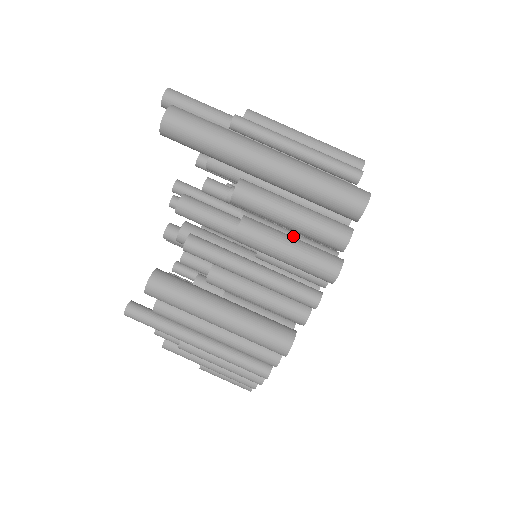
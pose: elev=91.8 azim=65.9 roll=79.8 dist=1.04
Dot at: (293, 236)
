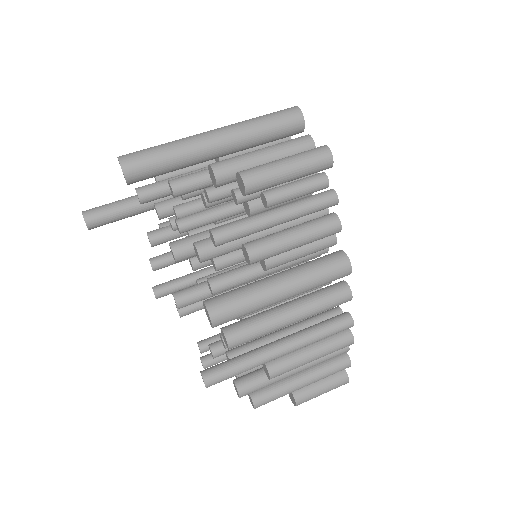
Dot at: occluded
